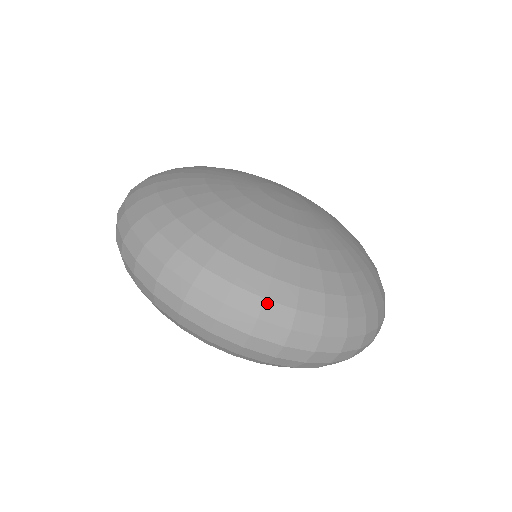
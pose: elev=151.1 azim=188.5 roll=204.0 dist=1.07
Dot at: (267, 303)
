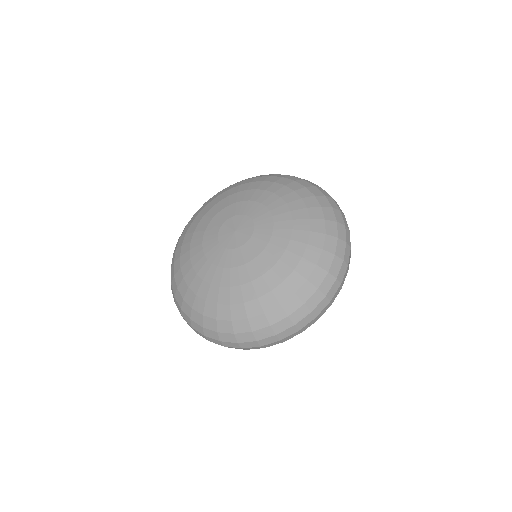
Dot at: (182, 311)
